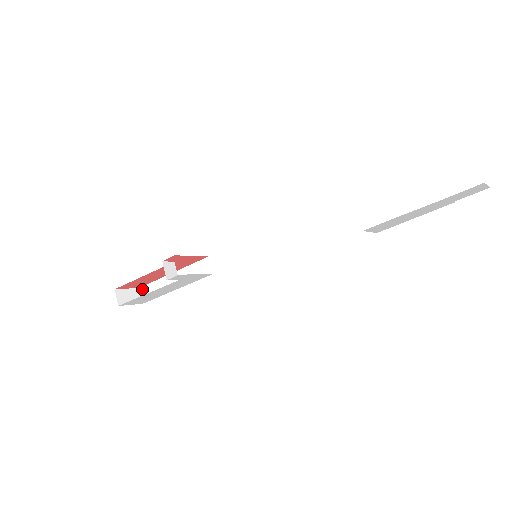
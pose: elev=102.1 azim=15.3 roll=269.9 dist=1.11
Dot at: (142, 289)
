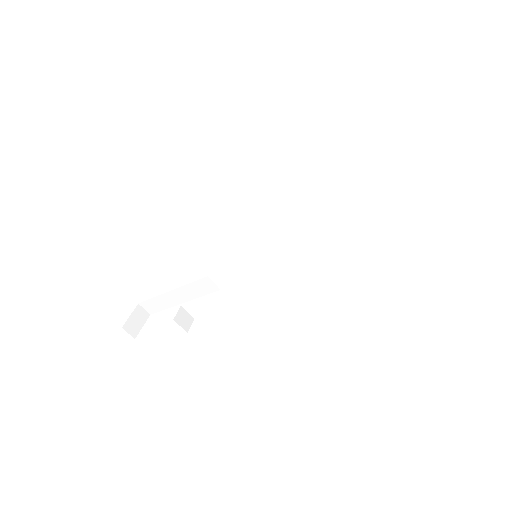
Dot at: (142, 304)
